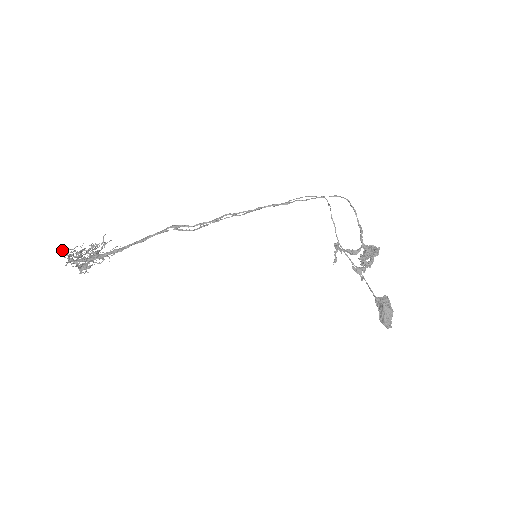
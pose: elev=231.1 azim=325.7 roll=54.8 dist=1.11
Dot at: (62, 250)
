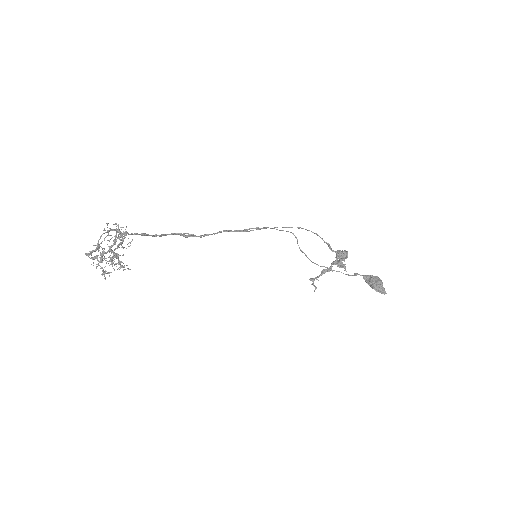
Dot at: (85, 254)
